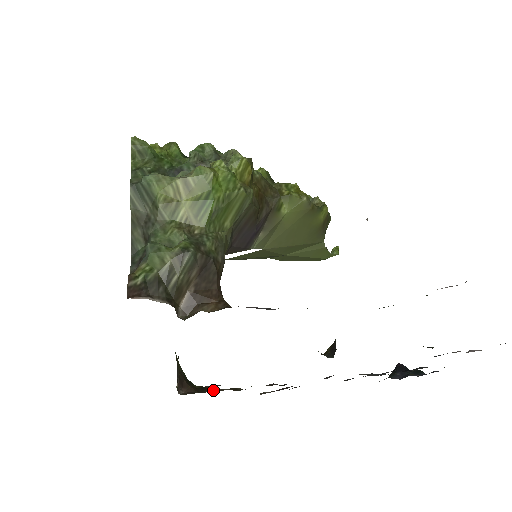
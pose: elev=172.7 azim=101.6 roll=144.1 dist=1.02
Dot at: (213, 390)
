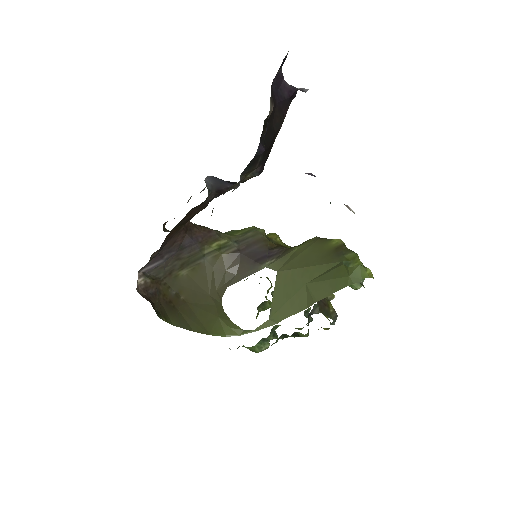
Dot at: occluded
